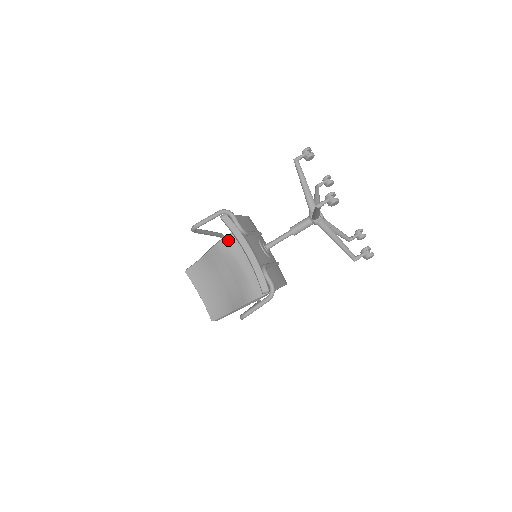
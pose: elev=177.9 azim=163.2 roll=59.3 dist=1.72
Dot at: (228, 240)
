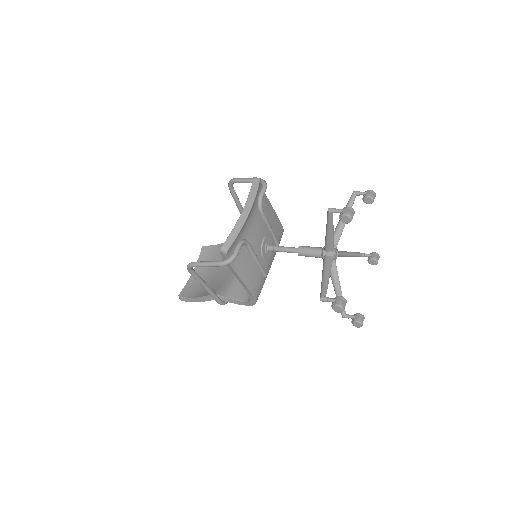
Dot at: occluded
